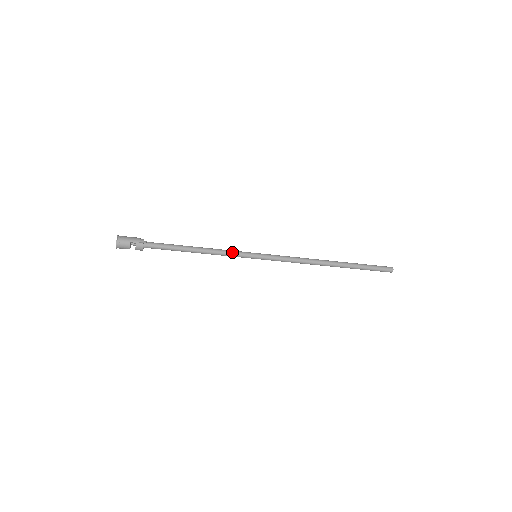
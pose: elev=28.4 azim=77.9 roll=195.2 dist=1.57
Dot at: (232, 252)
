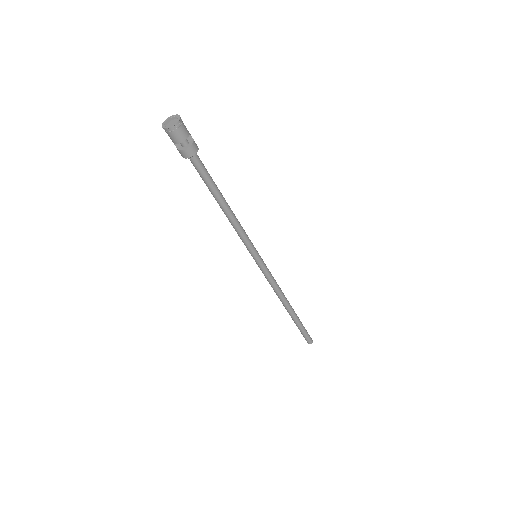
Dot at: occluded
